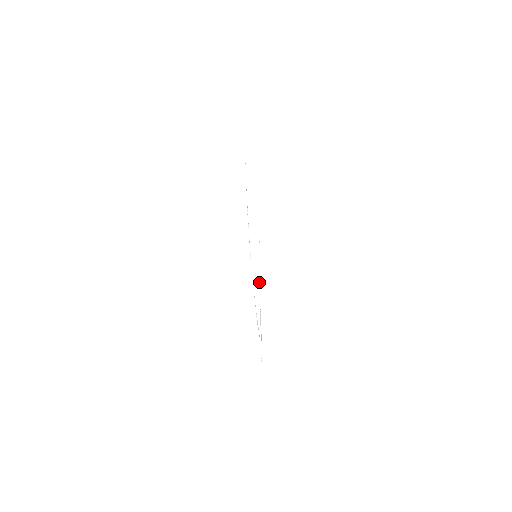
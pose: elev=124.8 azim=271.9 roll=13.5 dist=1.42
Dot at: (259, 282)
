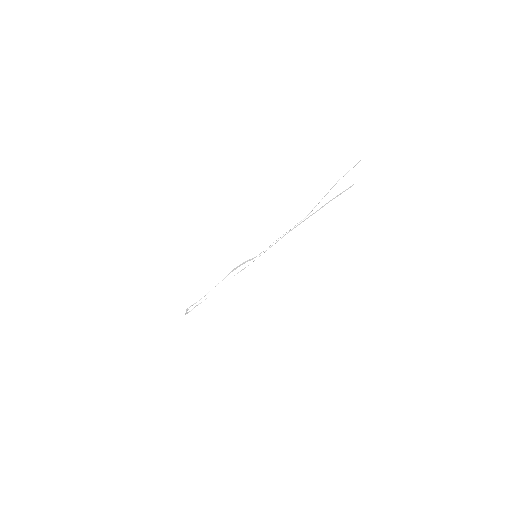
Dot at: (246, 261)
